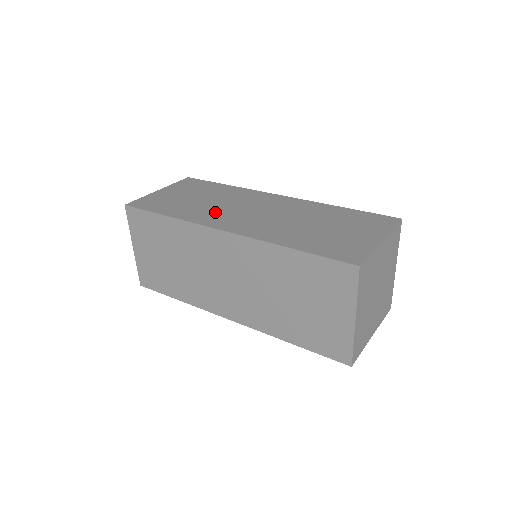
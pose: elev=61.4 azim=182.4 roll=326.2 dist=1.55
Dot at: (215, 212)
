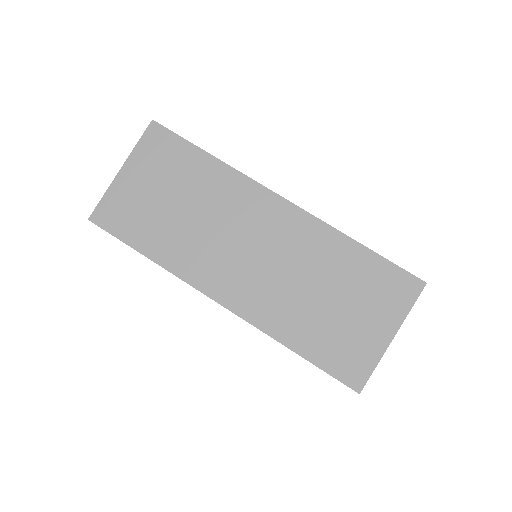
Dot at: occluded
